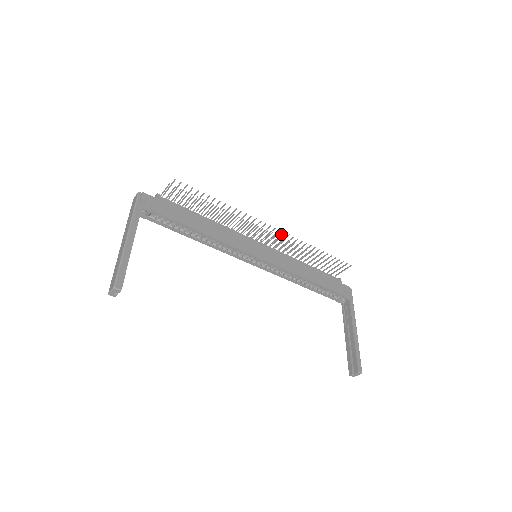
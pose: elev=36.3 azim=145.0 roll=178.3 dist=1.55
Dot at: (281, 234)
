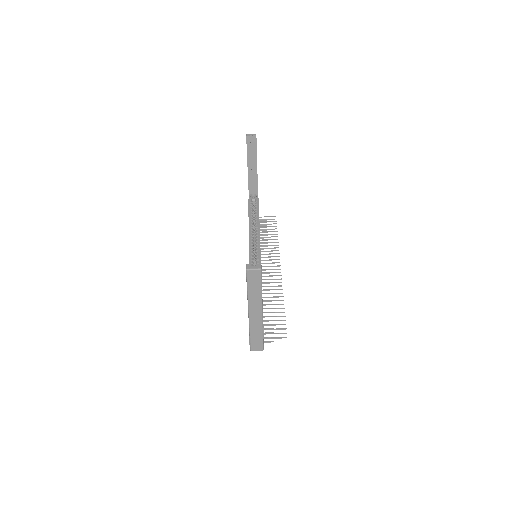
Dot at: occluded
